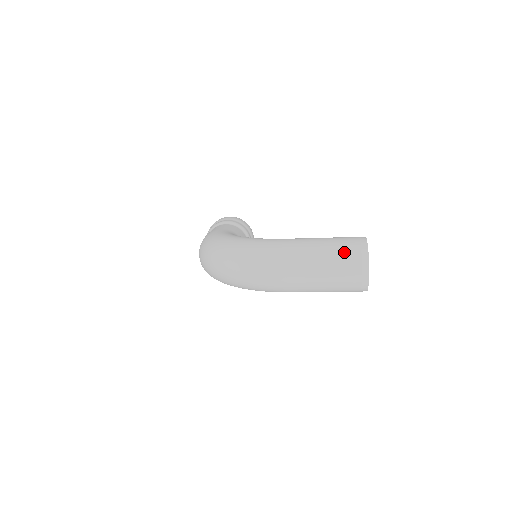
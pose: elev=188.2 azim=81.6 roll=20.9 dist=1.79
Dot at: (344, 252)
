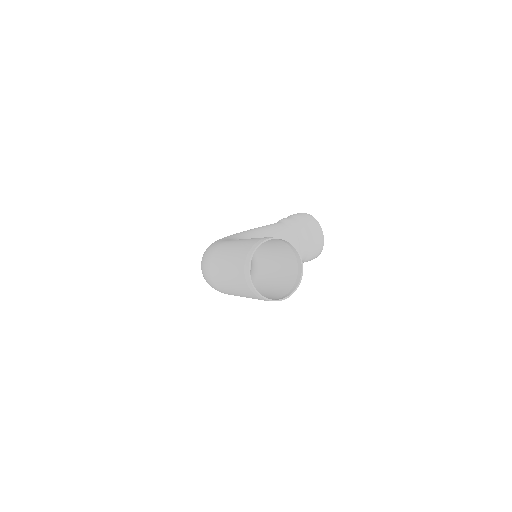
Dot at: (238, 255)
